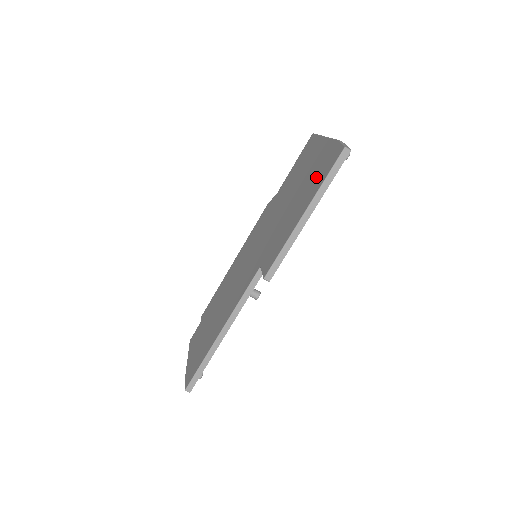
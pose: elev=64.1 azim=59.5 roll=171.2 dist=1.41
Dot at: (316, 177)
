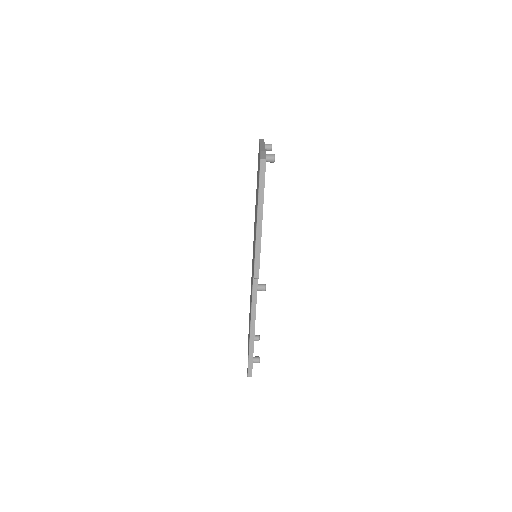
Dot at: occluded
